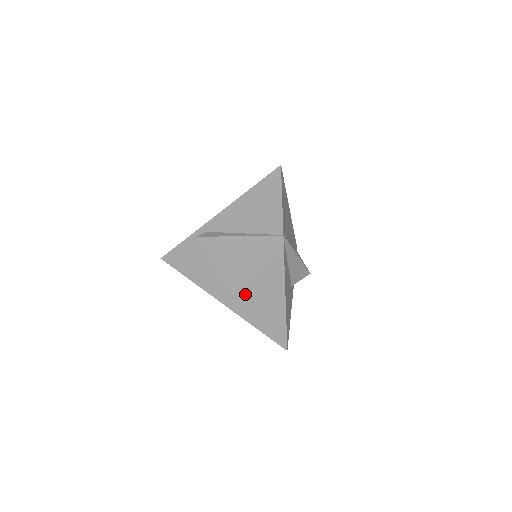
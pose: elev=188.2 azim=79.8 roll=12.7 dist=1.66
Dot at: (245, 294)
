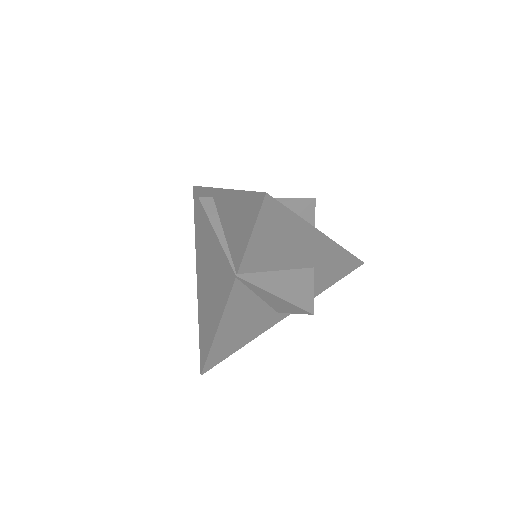
Dot at: (205, 291)
